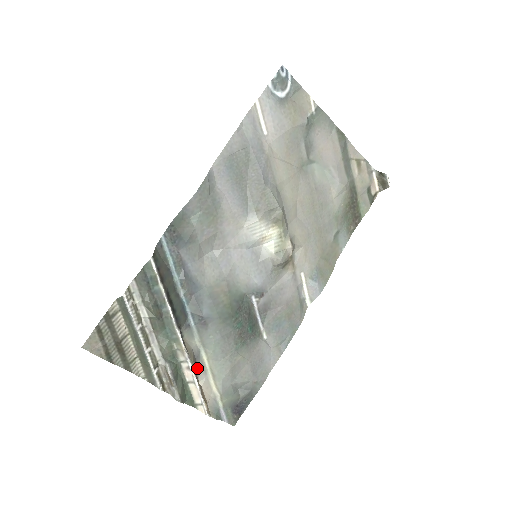
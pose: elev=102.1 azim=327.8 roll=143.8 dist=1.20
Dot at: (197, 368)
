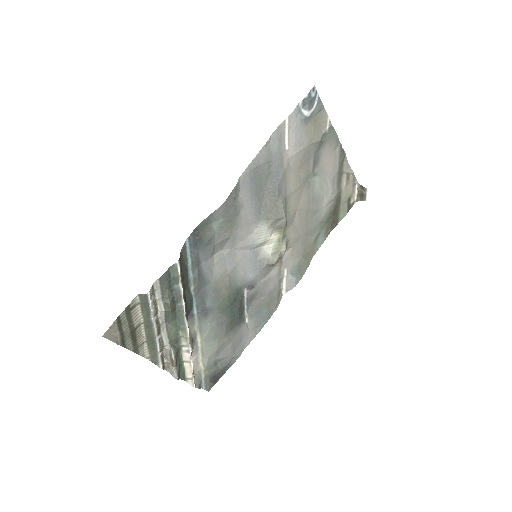
Dot at: occluded
